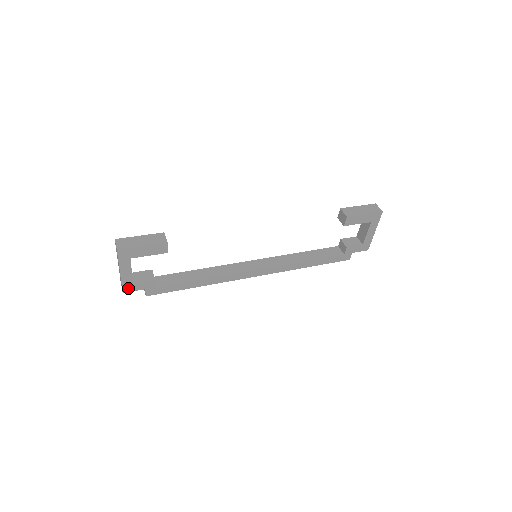
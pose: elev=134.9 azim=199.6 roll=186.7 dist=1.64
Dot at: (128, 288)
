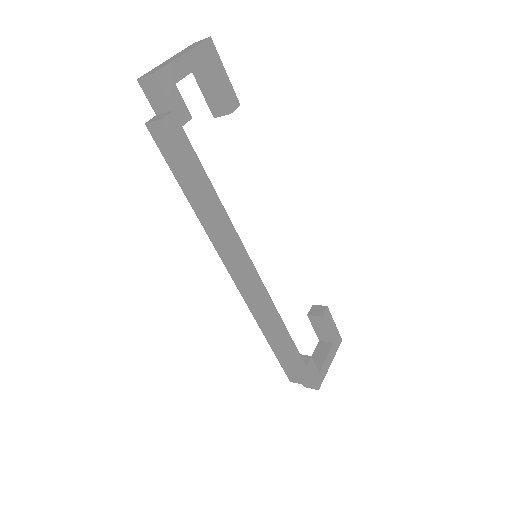
Dot at: (165, 79)
